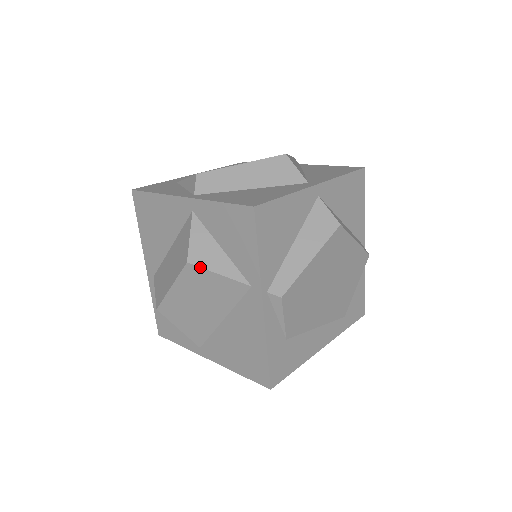
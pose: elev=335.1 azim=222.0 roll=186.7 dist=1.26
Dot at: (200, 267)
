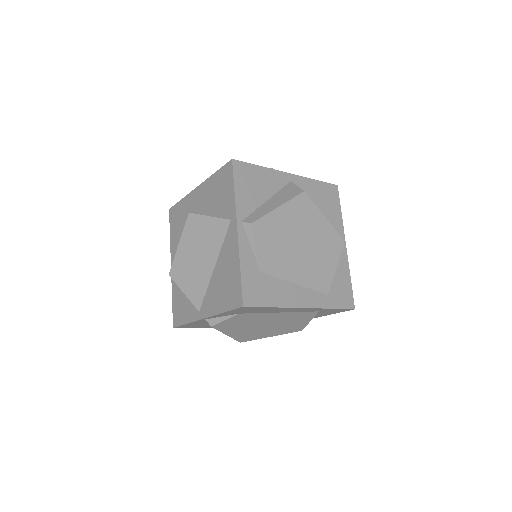
Dot at: (197, 214)
